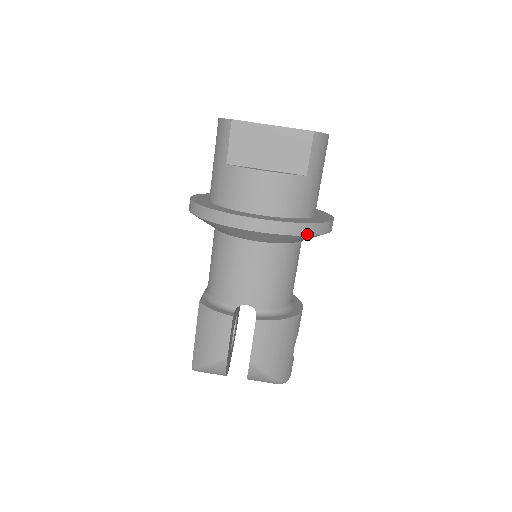
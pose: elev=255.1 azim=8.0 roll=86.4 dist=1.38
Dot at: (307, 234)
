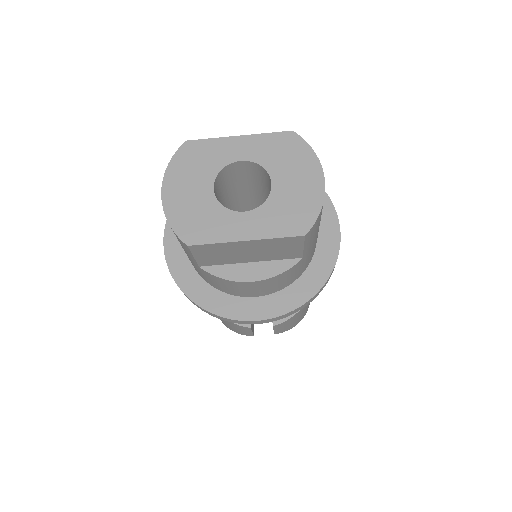
Dot at: (313, 299)
